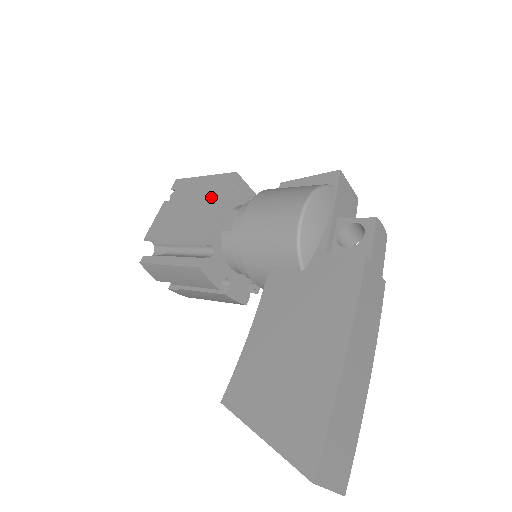
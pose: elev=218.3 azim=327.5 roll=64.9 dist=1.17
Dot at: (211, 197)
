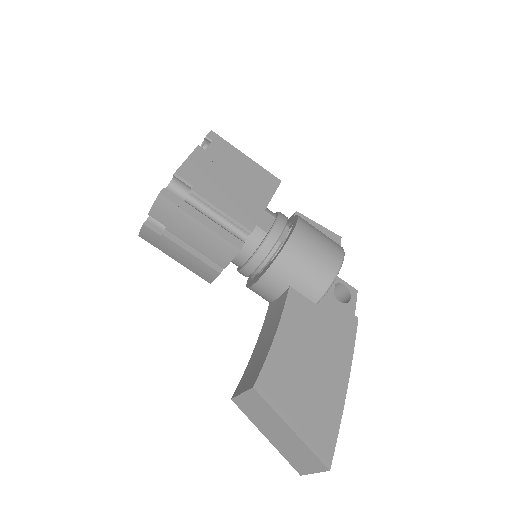
Dot at: (258, 187)
